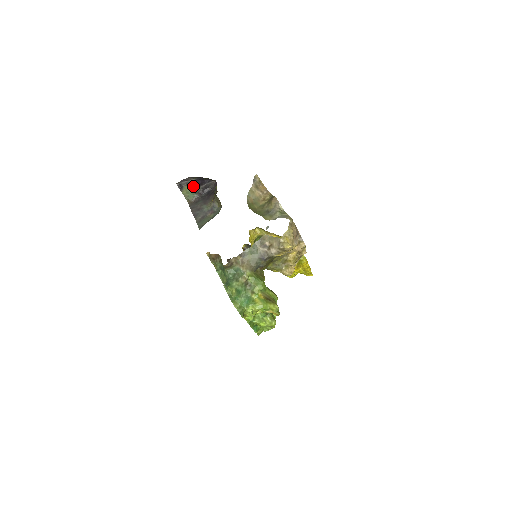
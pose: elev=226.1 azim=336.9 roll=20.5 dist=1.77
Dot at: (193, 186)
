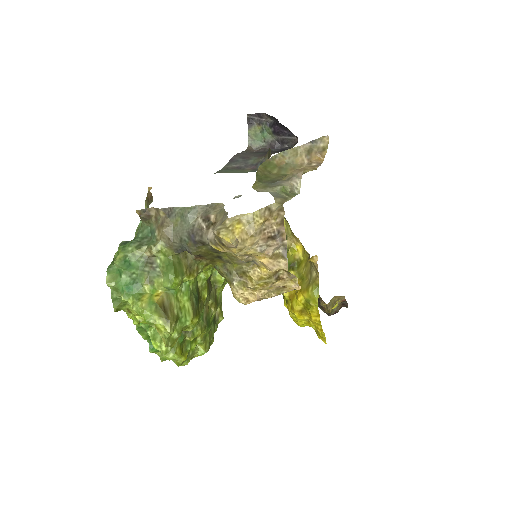
Dot at: (267, 130)
